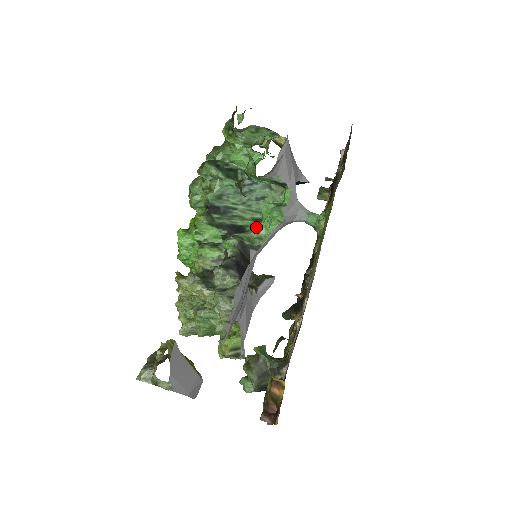
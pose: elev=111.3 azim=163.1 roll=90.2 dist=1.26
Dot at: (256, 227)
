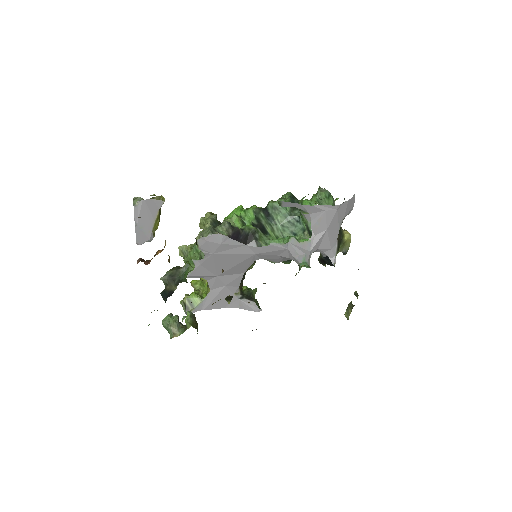
Dot at: occluded
